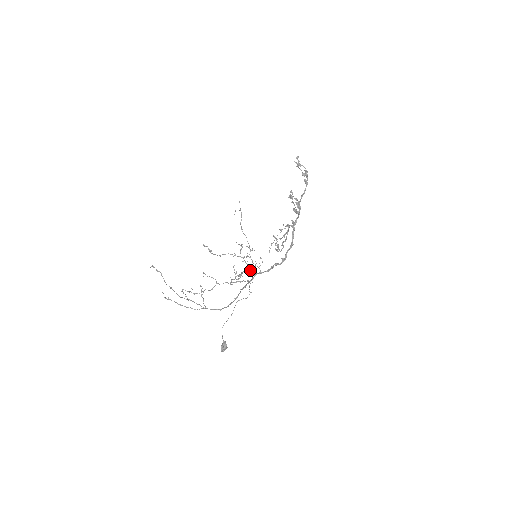
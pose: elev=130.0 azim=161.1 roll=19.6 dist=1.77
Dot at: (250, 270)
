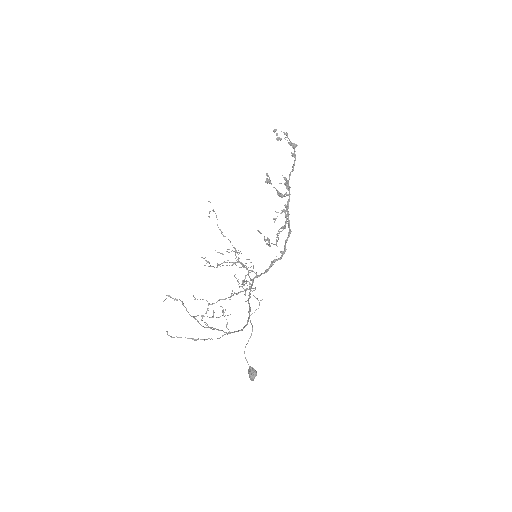
Dot at: occluded
